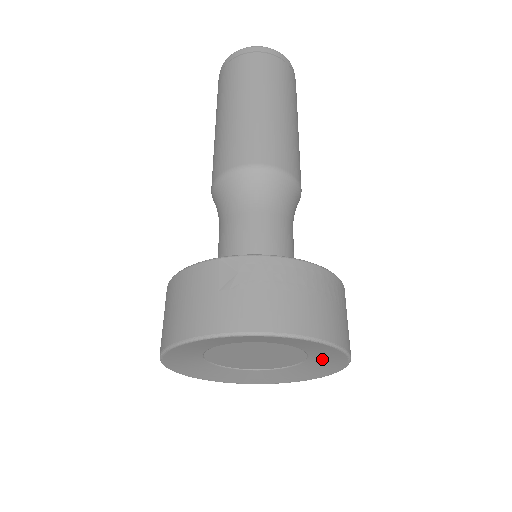
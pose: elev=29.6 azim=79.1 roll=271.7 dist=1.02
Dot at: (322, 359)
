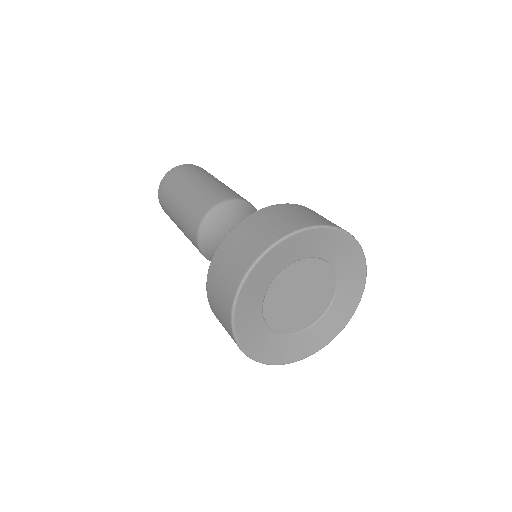
Dot at: (335, 315)
